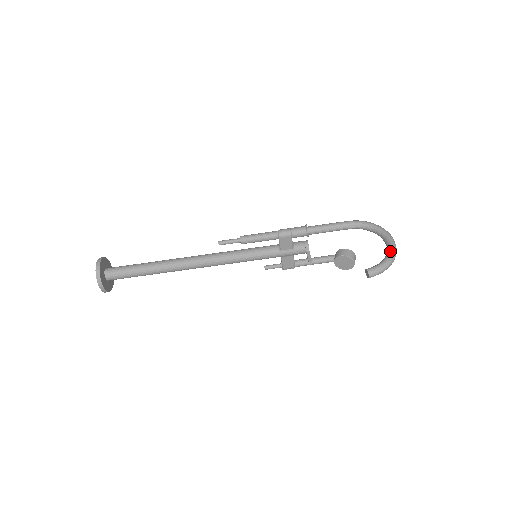
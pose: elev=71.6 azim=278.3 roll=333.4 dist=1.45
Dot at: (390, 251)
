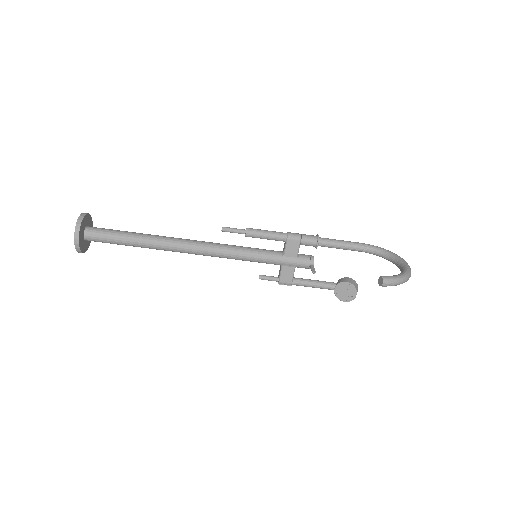
Dot at: (405, 269)
